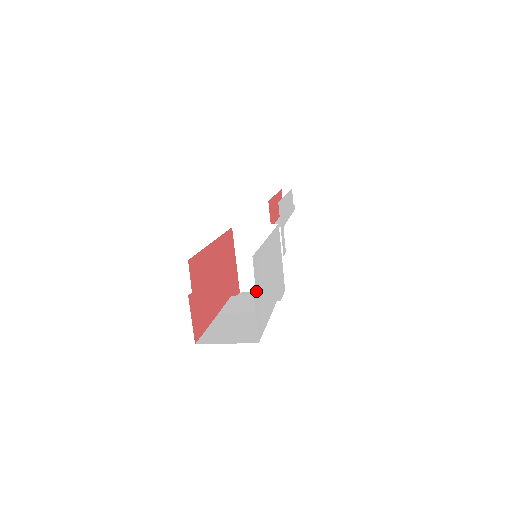
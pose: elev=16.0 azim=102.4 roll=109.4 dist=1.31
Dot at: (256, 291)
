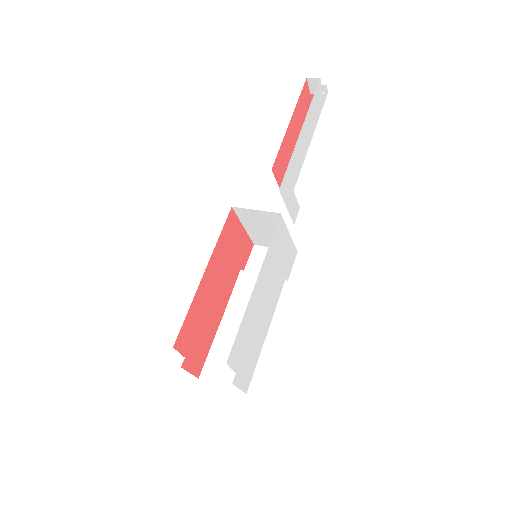
Dot at: (237, 371)
